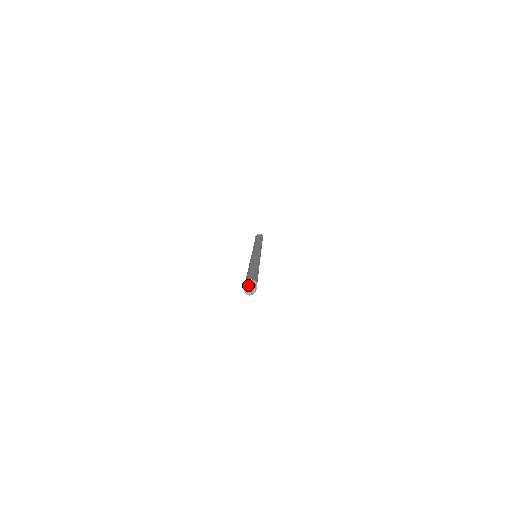
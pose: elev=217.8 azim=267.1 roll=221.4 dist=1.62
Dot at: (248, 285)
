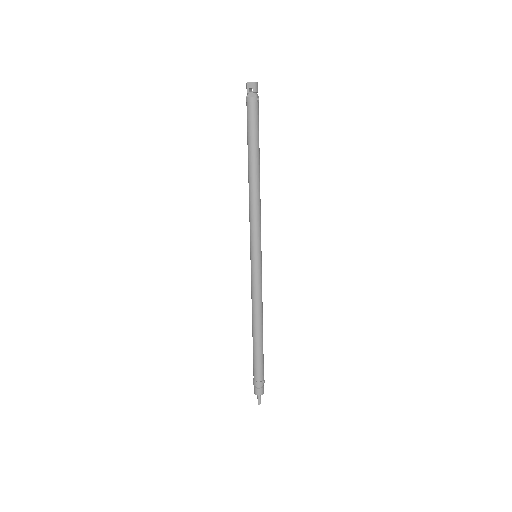
Dot at: occluded
